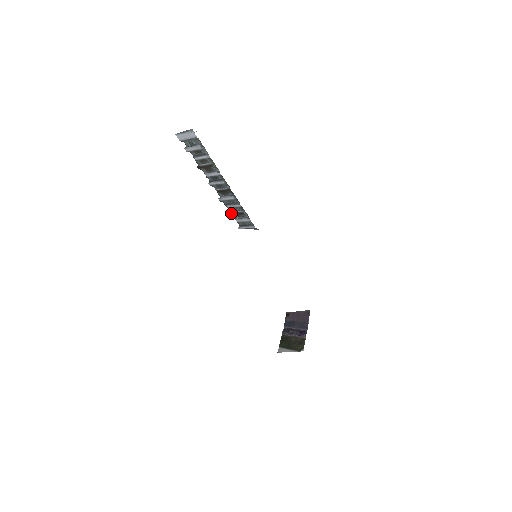
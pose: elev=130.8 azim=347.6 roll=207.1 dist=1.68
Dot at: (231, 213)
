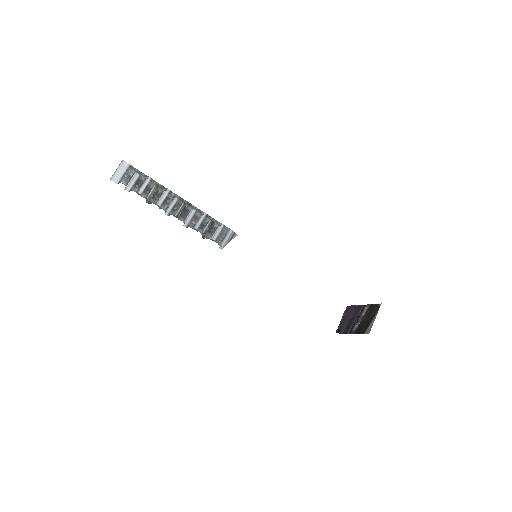
Dot at: (203, 234)
